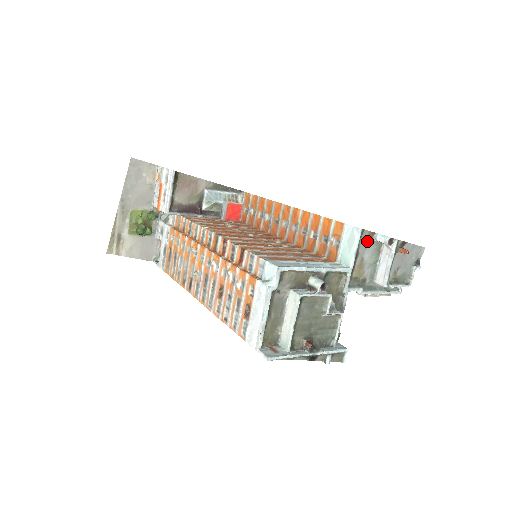
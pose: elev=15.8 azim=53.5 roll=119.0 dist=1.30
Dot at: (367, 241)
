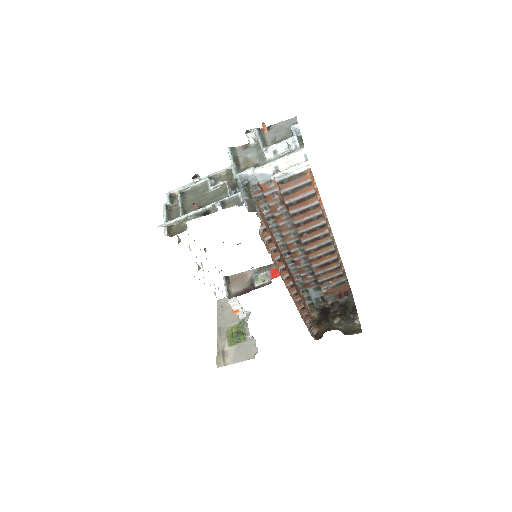
Dot at: (244, 150)
